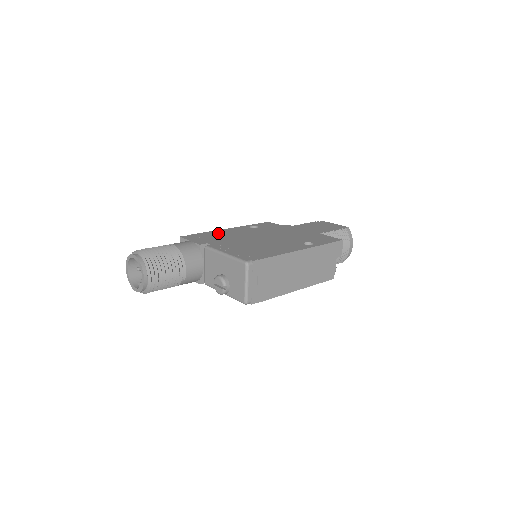
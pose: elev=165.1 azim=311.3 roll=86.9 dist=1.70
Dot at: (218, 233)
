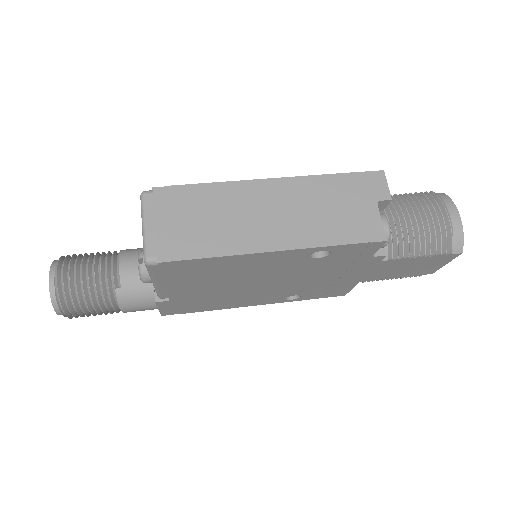
Dot at: occluded
